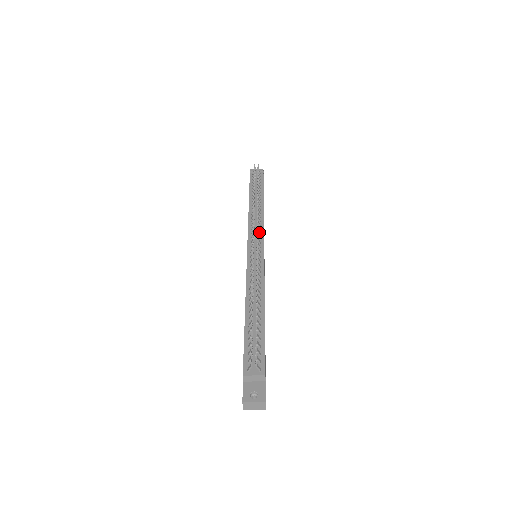
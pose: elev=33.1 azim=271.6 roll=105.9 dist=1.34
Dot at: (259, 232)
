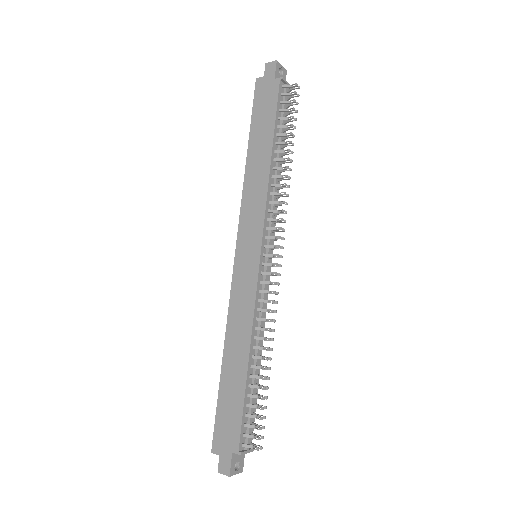
Dot at: (276, 231)
